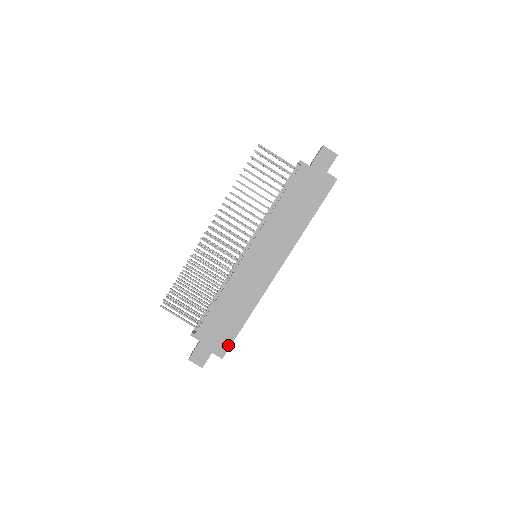
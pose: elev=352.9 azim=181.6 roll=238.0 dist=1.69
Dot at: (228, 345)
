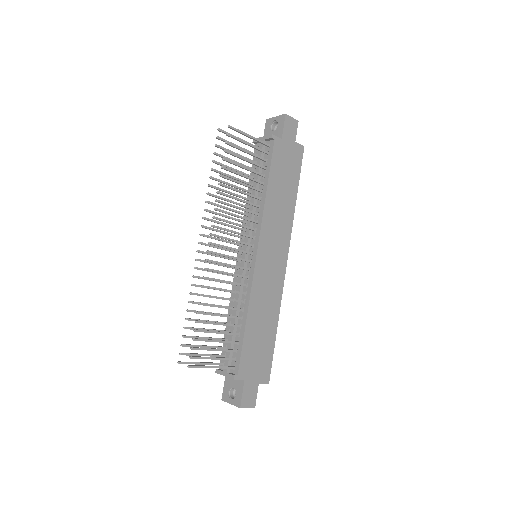
Dot at: (269, 365)
